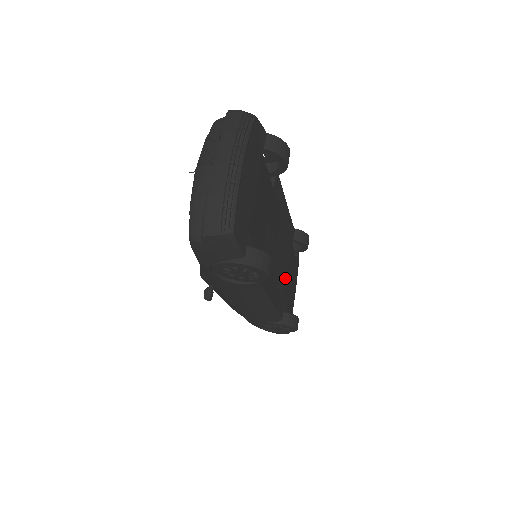
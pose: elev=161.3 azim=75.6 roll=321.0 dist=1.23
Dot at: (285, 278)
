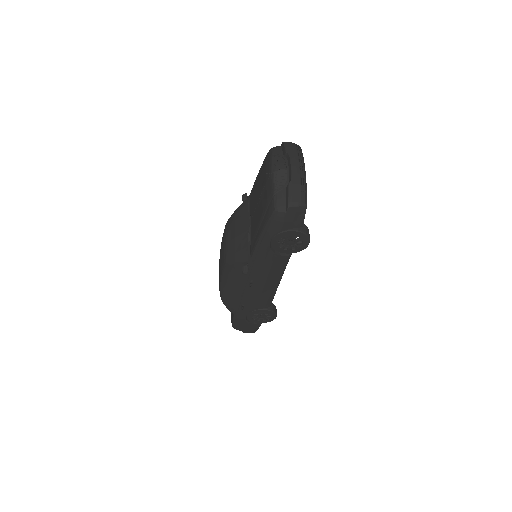
Dot at: occluded
